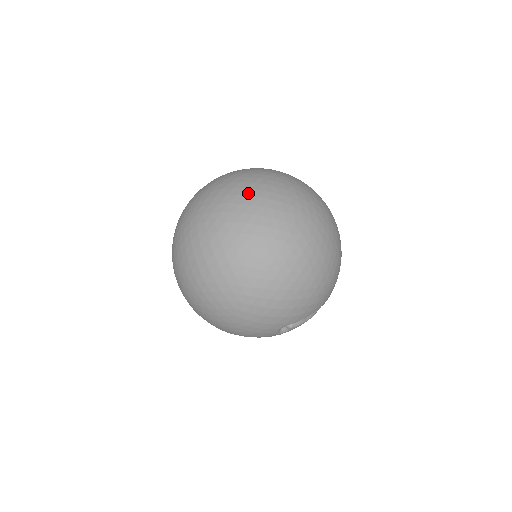
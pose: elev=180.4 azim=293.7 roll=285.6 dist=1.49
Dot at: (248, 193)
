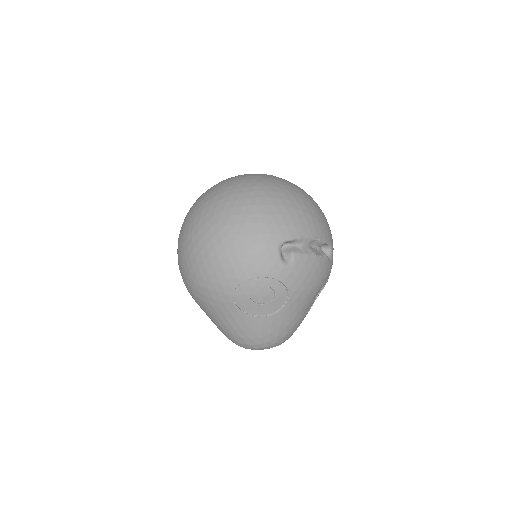
Dot at: occluded
